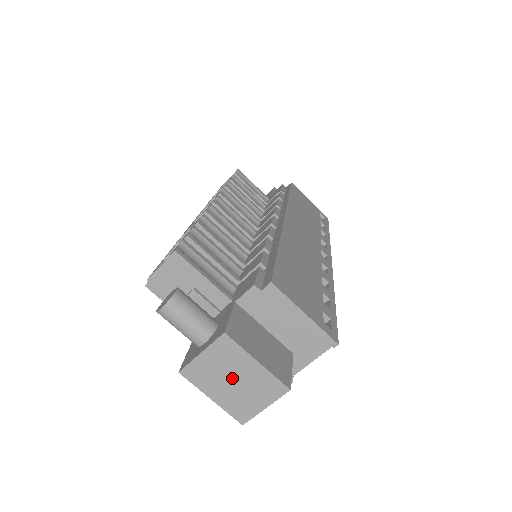
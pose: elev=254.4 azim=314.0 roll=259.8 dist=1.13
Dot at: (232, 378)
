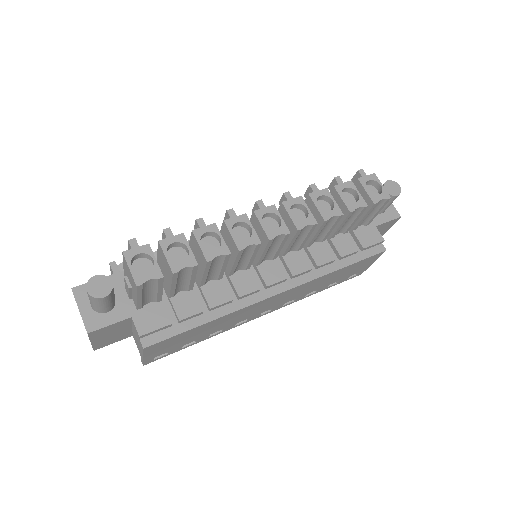
Dot at: occluded
